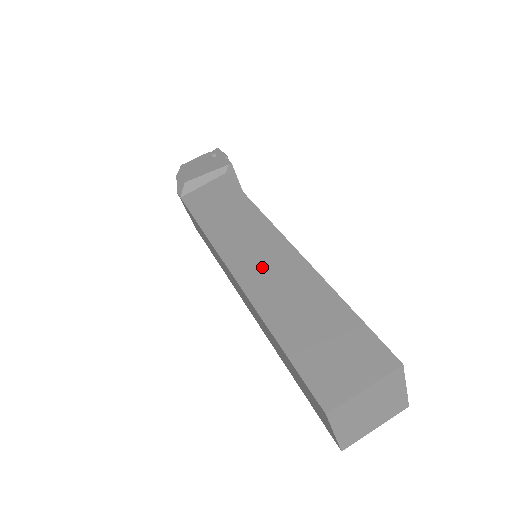
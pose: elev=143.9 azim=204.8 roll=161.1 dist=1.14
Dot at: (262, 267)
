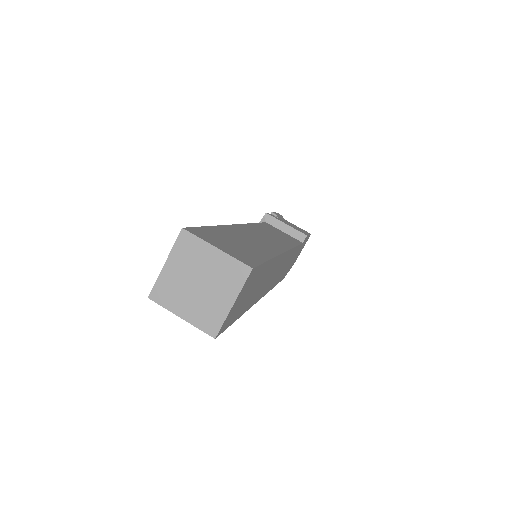
Dot at: occluded
